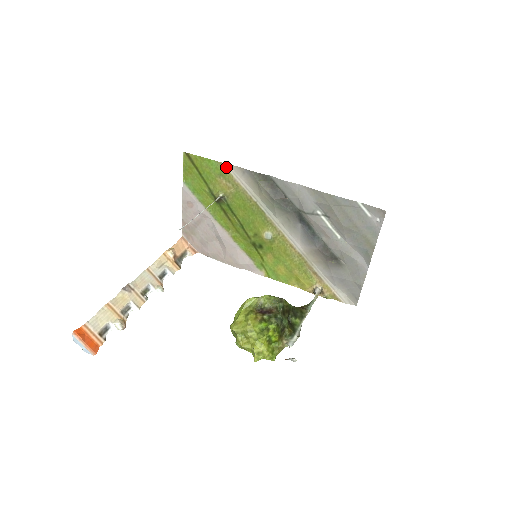
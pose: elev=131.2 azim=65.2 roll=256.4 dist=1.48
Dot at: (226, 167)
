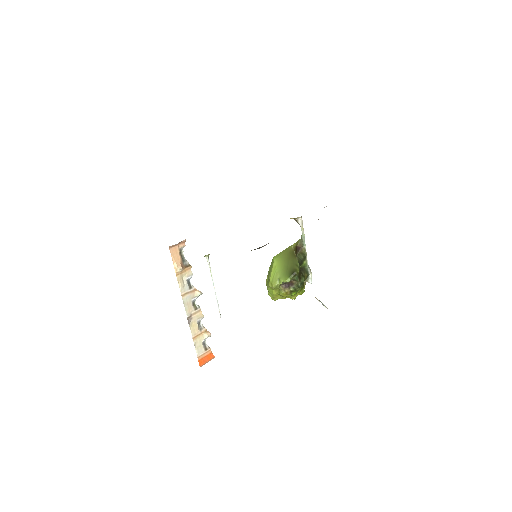
Dot at: occluded
